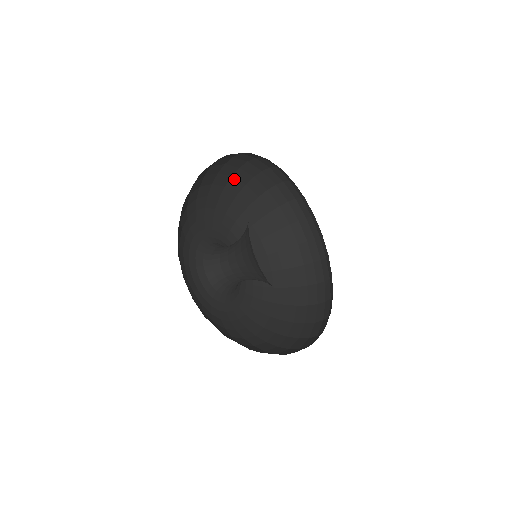
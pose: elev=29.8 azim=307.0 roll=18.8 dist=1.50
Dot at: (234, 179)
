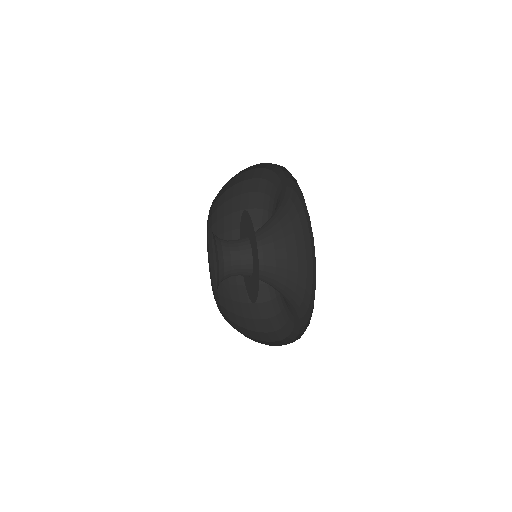
Dot at: occluded
